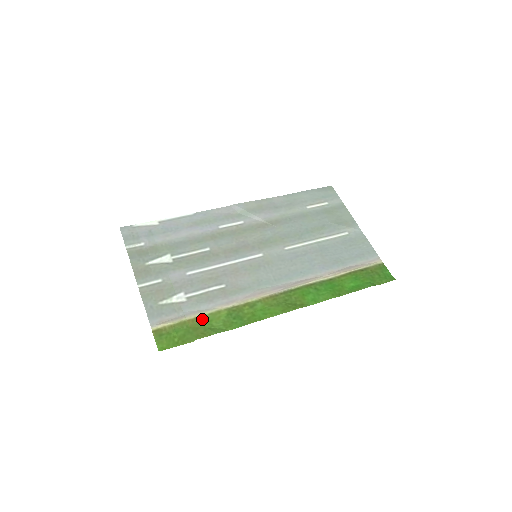
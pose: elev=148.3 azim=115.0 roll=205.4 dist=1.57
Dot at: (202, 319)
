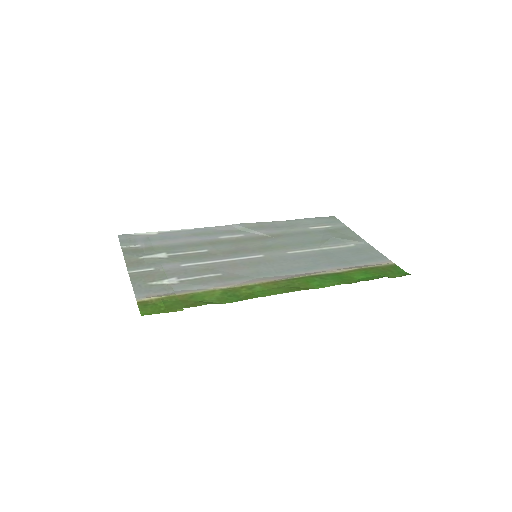
Dot at: (194, 295)
